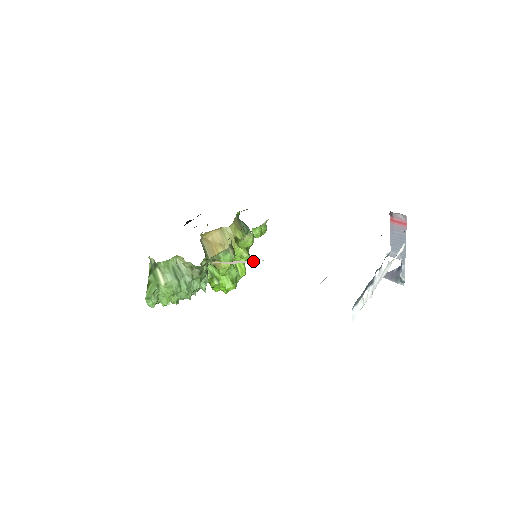
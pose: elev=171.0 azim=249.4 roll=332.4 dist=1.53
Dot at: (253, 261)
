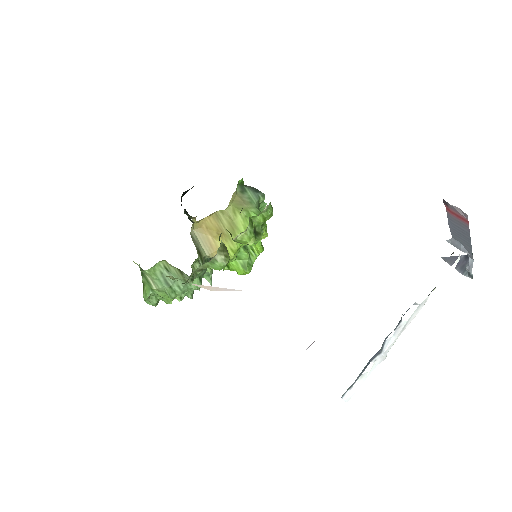
Dot at: (235, 290)
